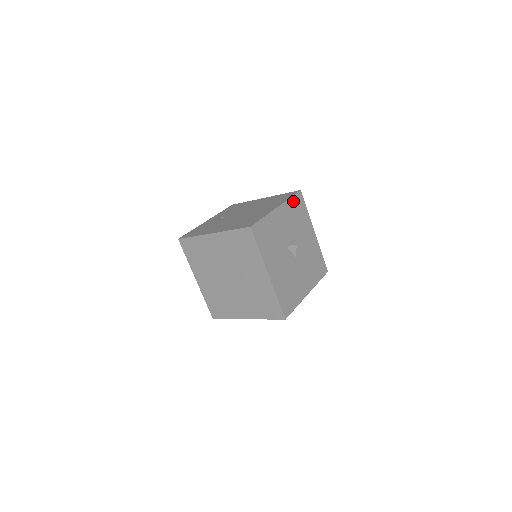
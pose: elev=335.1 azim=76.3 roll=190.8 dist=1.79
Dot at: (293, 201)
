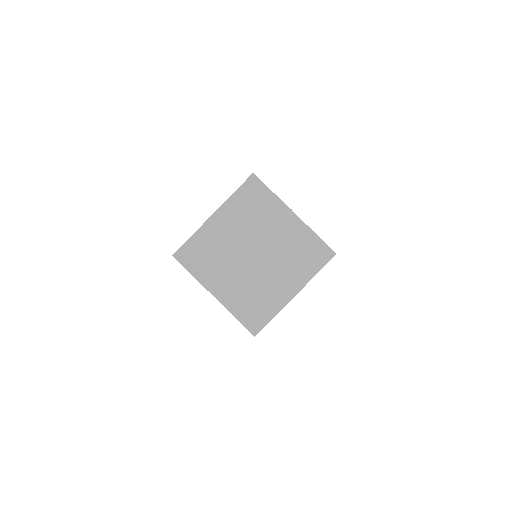
Dot at: occluded
